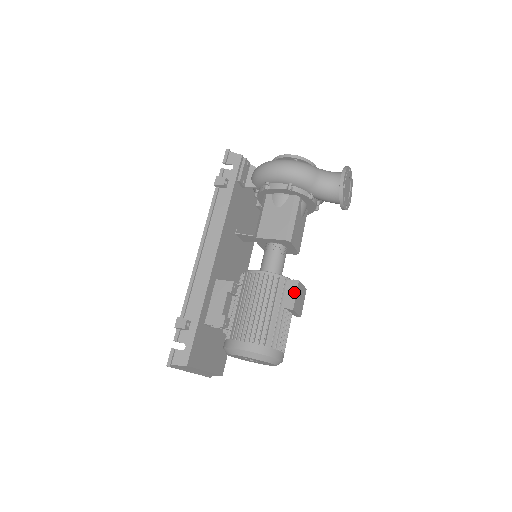
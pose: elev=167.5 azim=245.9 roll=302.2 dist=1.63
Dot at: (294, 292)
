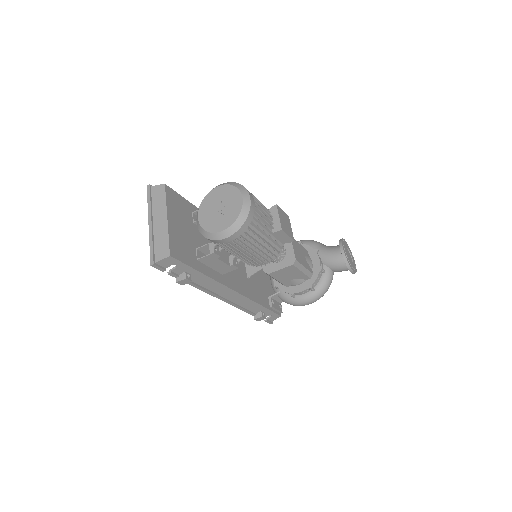
Dot at: occluded
